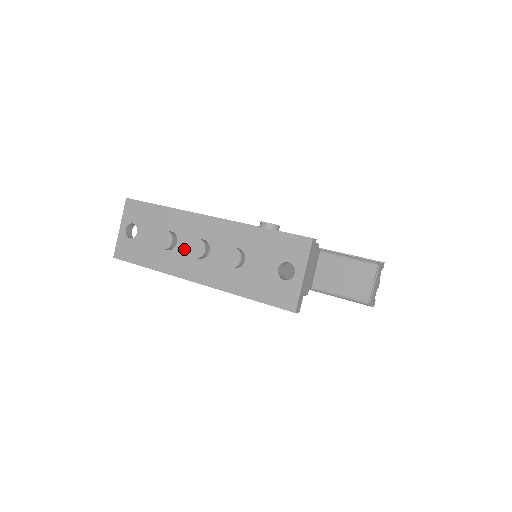
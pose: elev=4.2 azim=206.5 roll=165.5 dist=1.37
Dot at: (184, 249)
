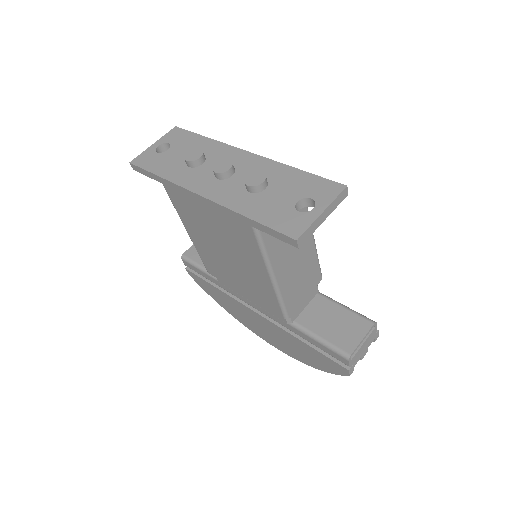
Dot at: (207, 169)
